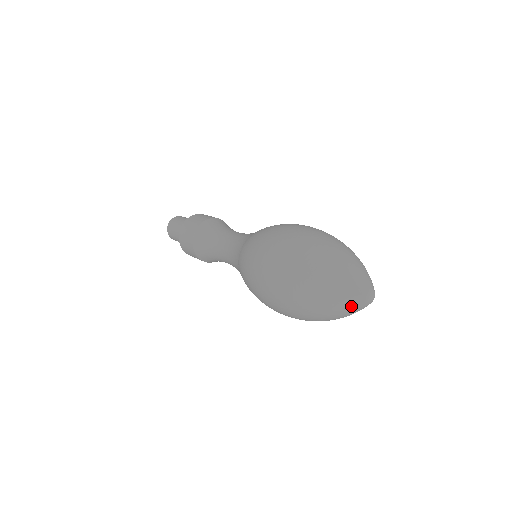
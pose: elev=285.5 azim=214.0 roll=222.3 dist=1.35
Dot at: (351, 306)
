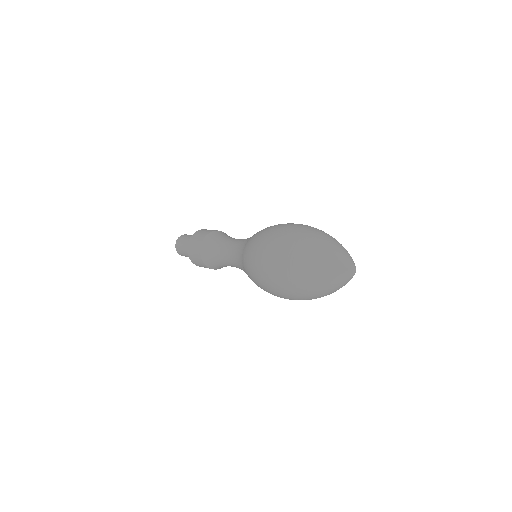
Dot at: (345, 283)
